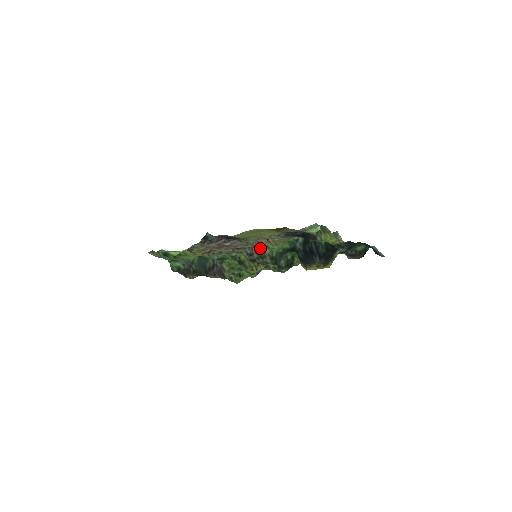
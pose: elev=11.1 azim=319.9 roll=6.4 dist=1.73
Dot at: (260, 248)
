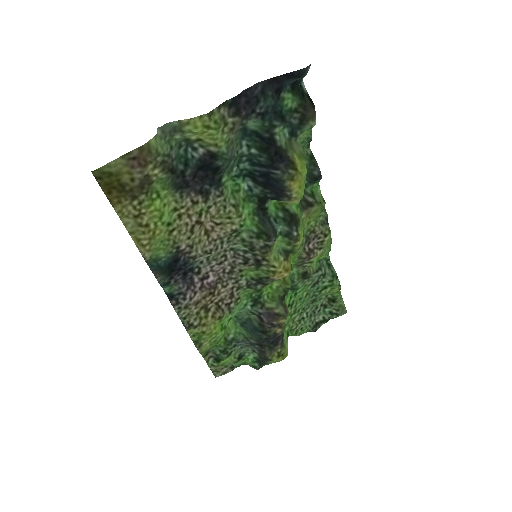
Dot at: (236, 243)
